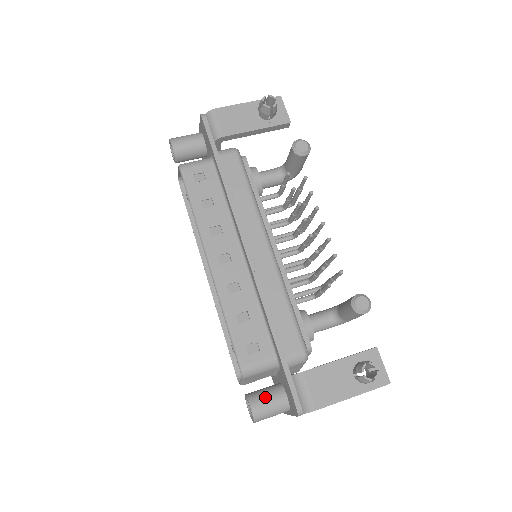
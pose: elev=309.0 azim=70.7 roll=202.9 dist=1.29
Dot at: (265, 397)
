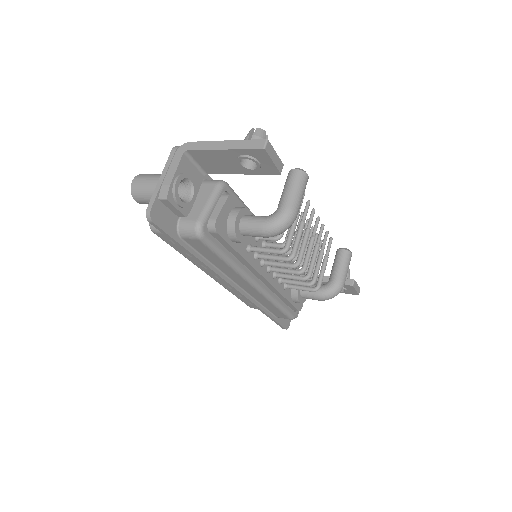
Dot at: occluded
